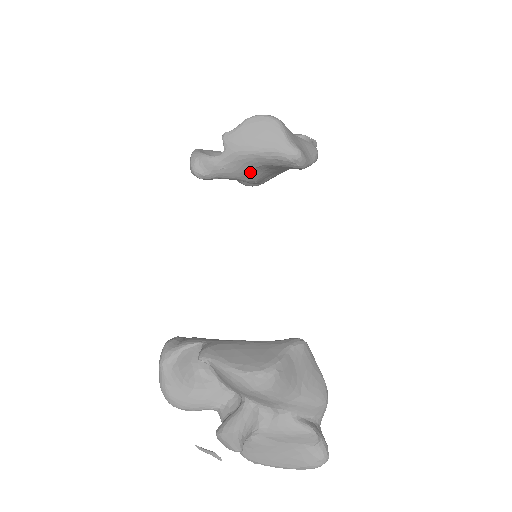
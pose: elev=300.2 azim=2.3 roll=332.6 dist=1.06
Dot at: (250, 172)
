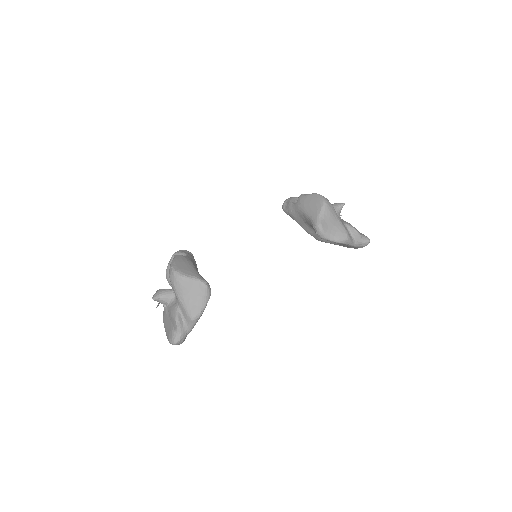
Dot at: (303, 223)
